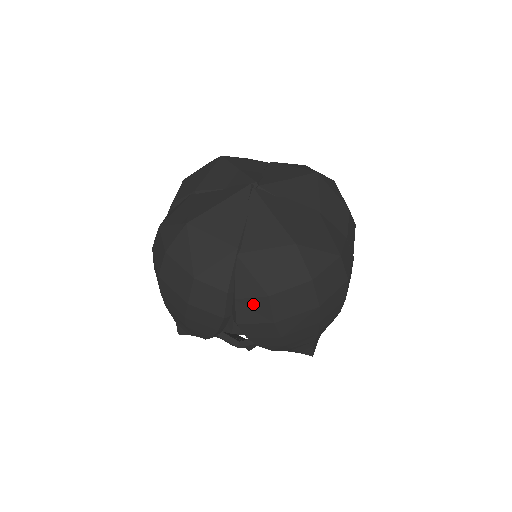
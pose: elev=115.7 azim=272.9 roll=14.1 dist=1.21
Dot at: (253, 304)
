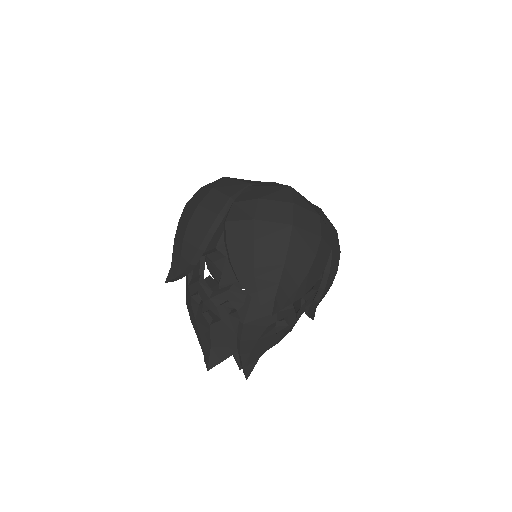
Dot at: (245, 205)
